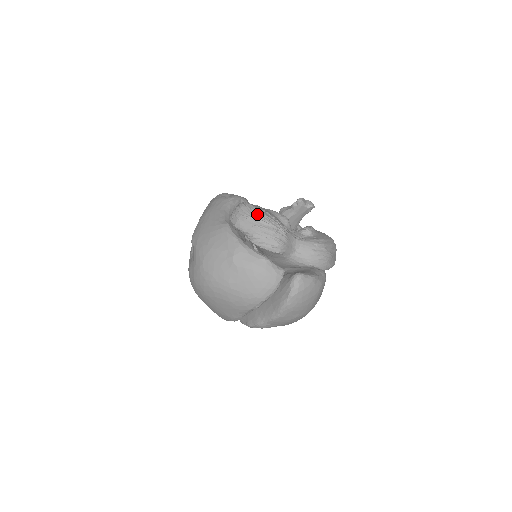
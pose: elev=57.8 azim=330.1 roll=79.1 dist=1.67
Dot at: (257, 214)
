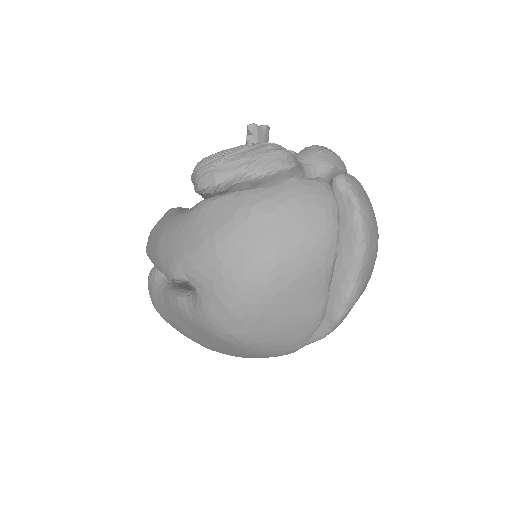
Dot at: (227, 151)
